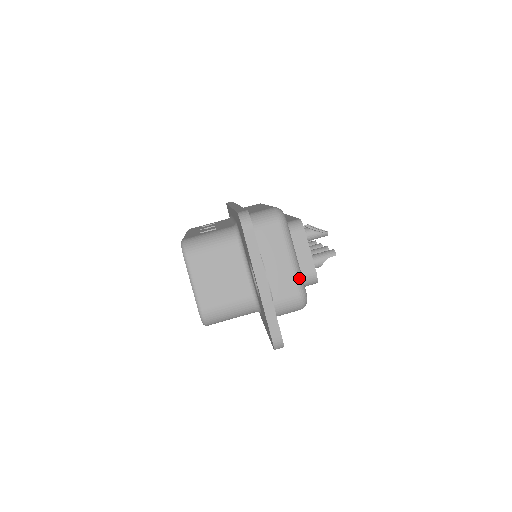
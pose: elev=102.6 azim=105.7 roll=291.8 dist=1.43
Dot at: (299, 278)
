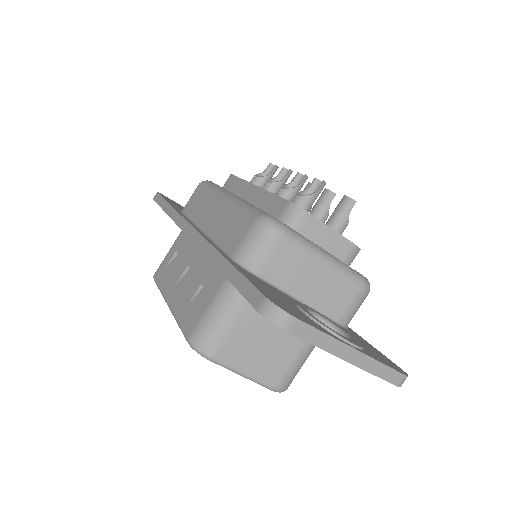
Dot at: (348, 273)
